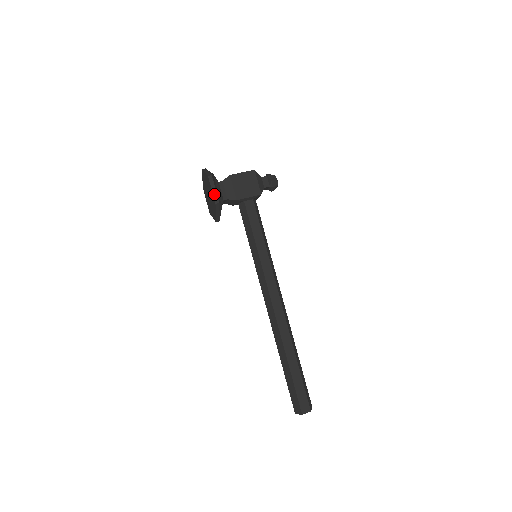
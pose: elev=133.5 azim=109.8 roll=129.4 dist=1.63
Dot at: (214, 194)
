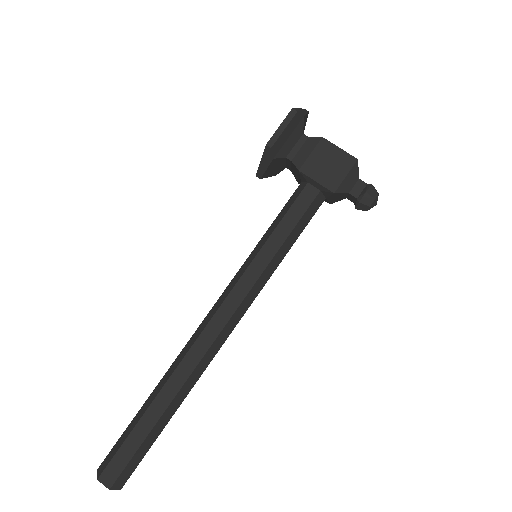
Dot at: (277, 133)
